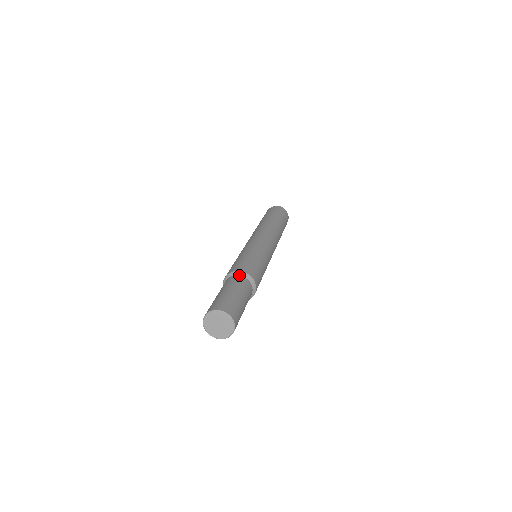
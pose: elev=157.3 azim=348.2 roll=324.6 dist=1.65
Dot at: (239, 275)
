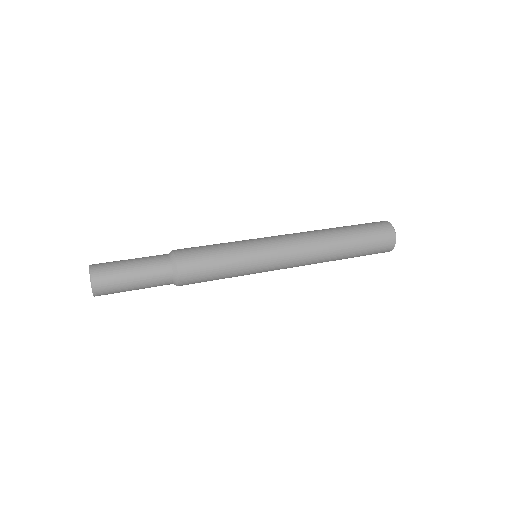
Dot at: occluded
